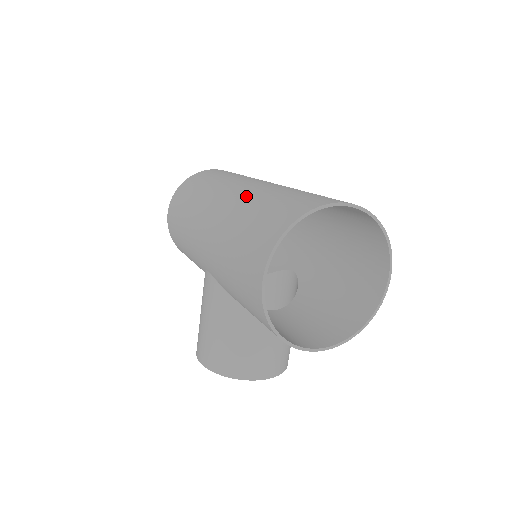
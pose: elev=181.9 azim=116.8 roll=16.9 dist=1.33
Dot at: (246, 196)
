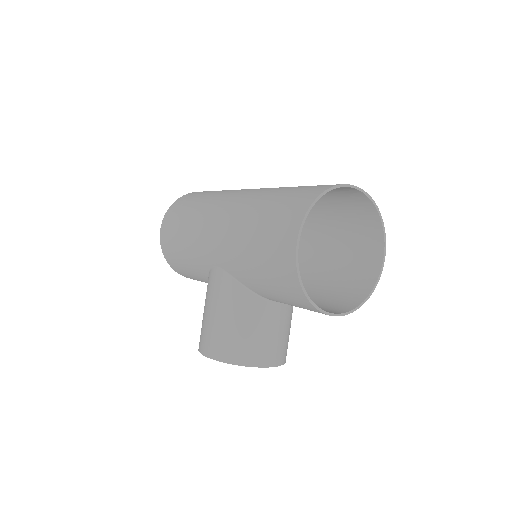
Dot at: (258, 193)
